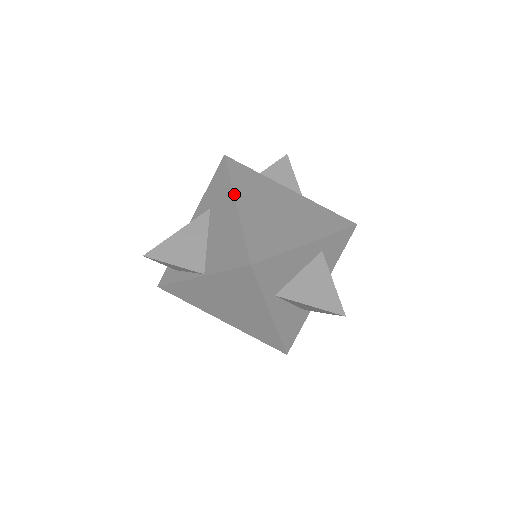
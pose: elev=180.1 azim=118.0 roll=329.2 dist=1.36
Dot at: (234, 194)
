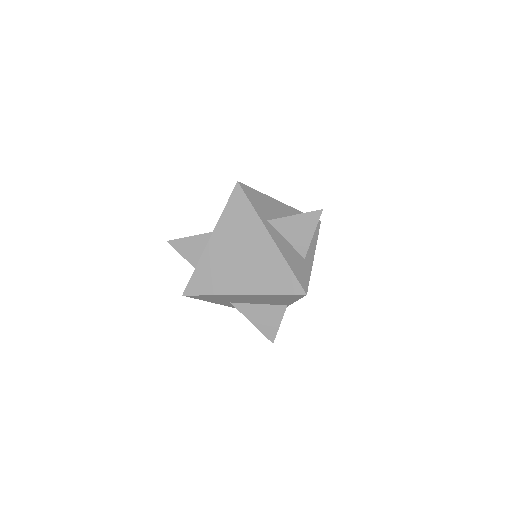
Dot at: occluded
